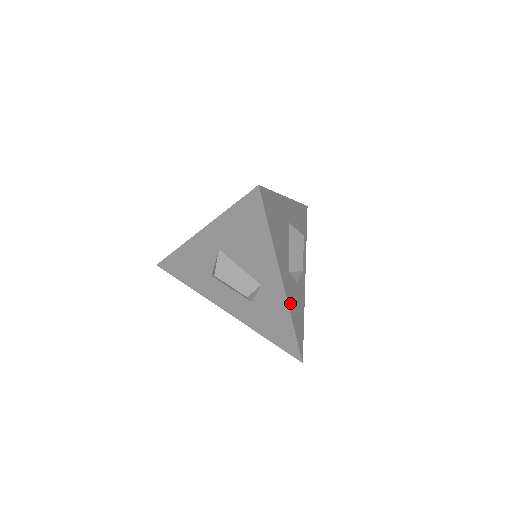
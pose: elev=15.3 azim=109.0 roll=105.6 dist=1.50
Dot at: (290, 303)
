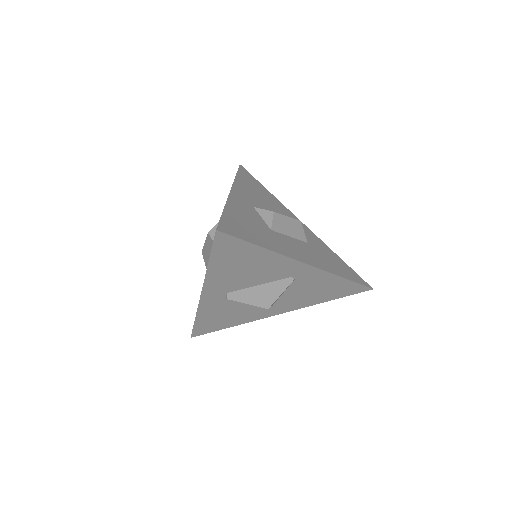
Dot at: (234, 204)
